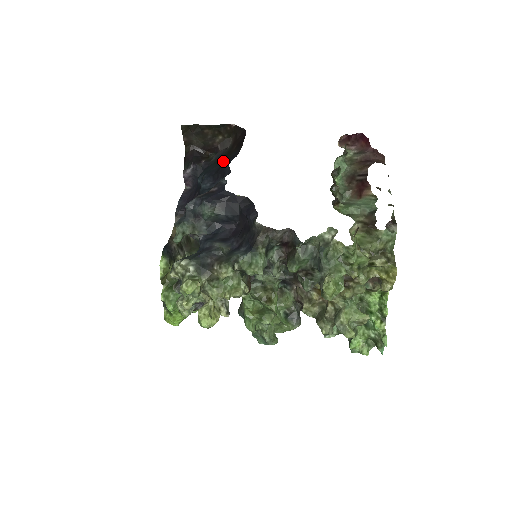
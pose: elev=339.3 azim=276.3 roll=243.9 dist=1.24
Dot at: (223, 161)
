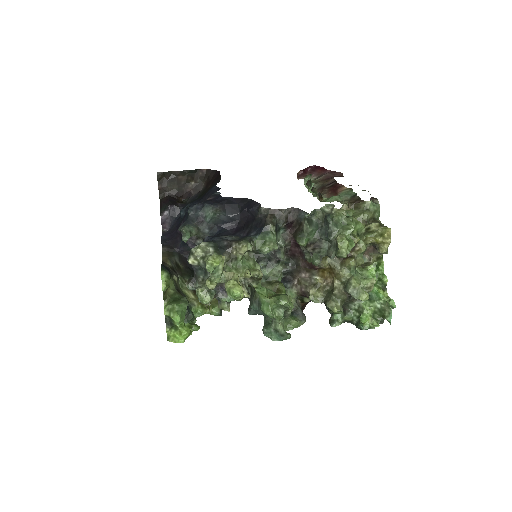
Dot at: occluded
